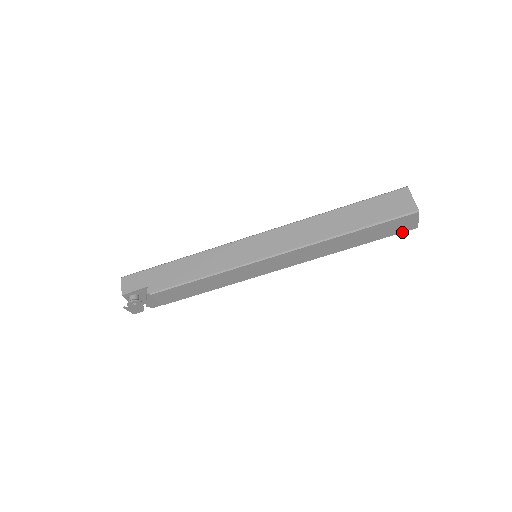
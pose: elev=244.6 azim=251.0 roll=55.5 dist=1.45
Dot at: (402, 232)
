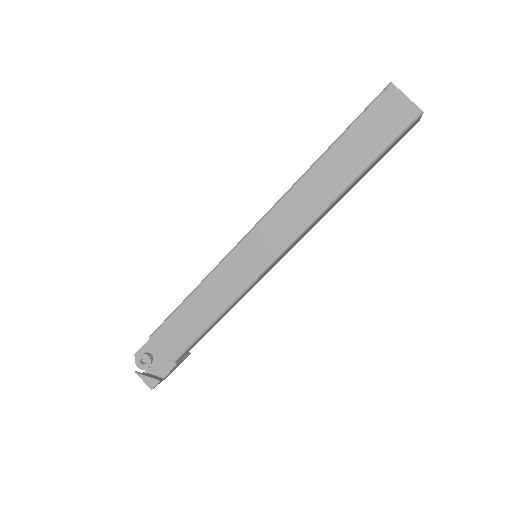
Dot at: (404, 128)
